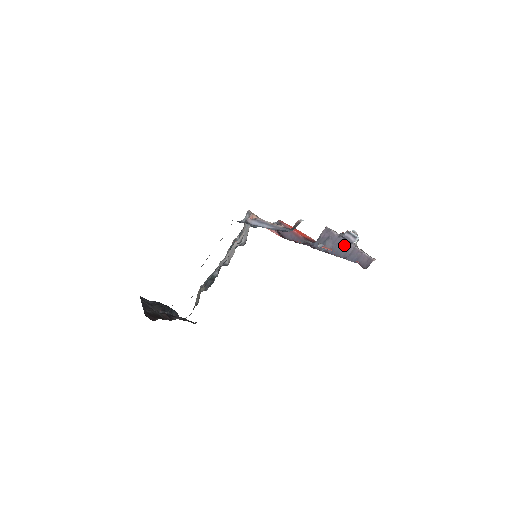
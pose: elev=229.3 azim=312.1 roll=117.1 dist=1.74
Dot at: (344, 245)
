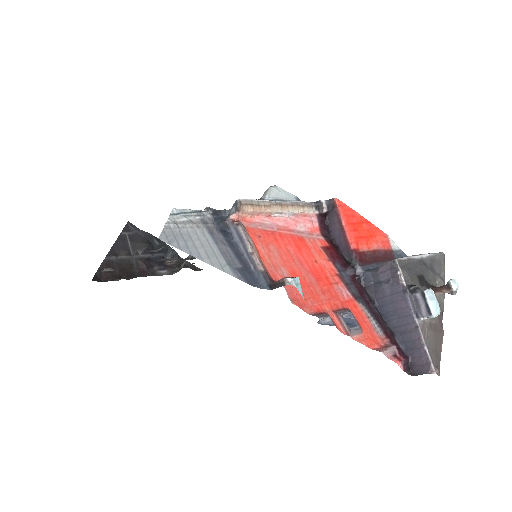
Dot at: (404, 311)
